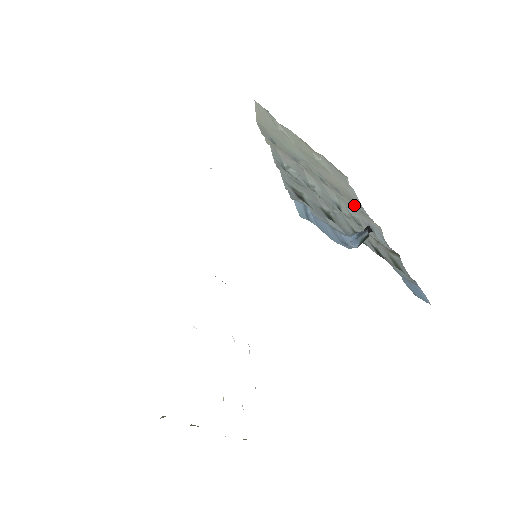
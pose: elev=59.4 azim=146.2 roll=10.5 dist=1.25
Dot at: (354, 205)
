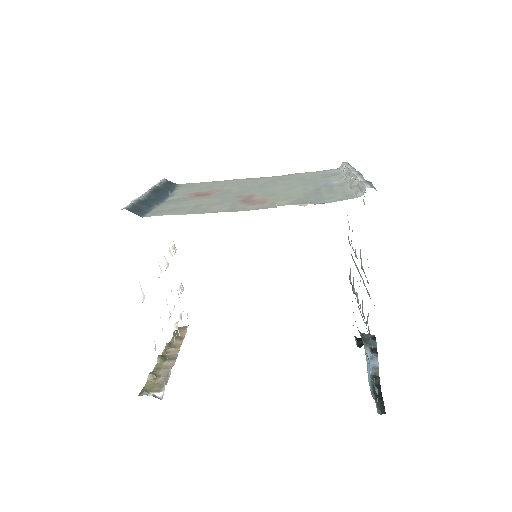
Dot at: occluded
